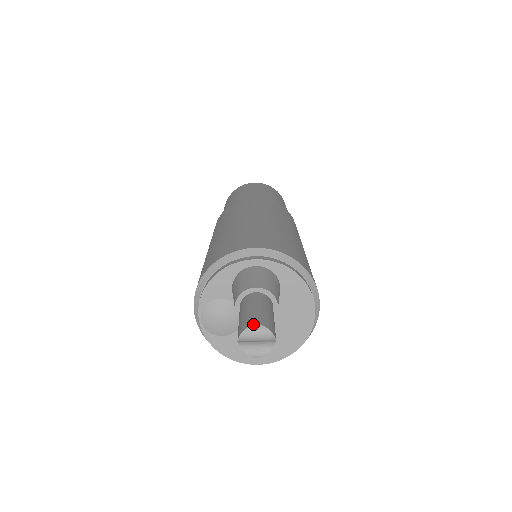
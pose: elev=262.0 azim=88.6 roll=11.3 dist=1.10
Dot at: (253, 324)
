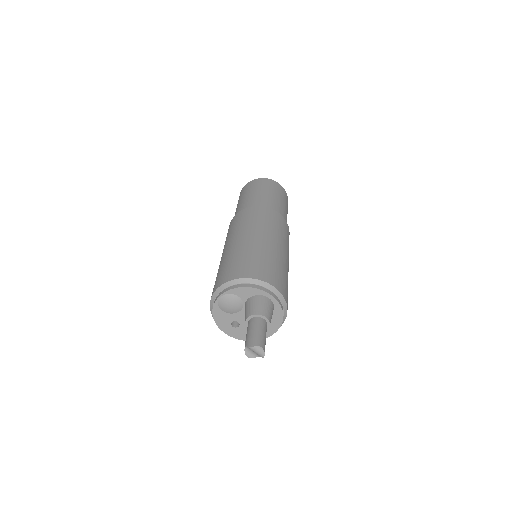
Dot at: (261, 346)
